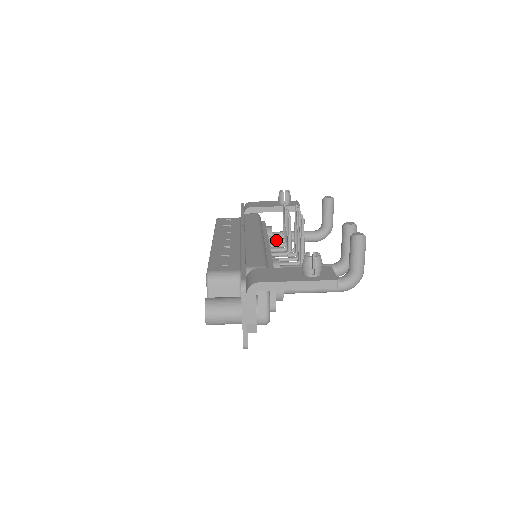
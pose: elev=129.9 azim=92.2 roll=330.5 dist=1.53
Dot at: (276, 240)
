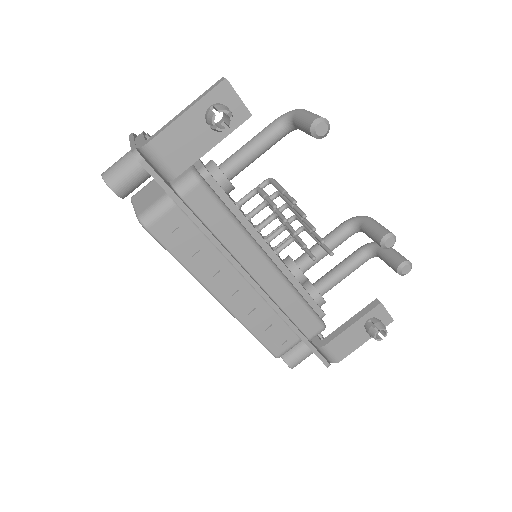
Dot at: (258, 212)
